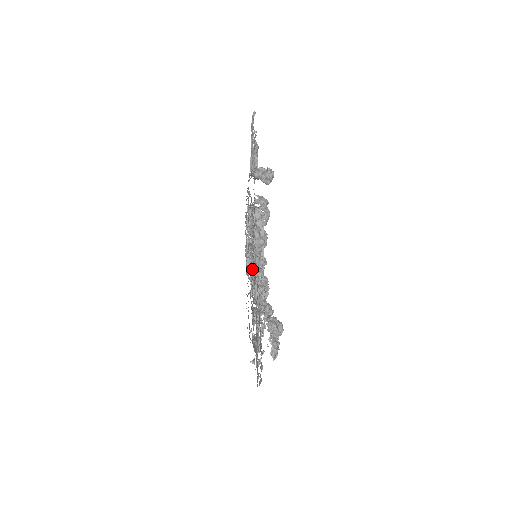
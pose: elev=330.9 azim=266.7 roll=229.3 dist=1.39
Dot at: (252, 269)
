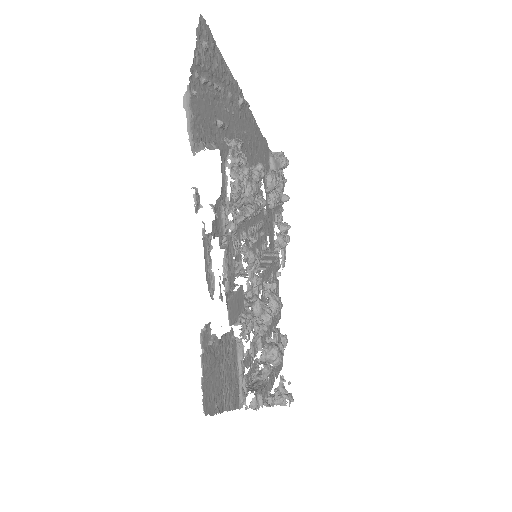
Dot at: (244, 231)
